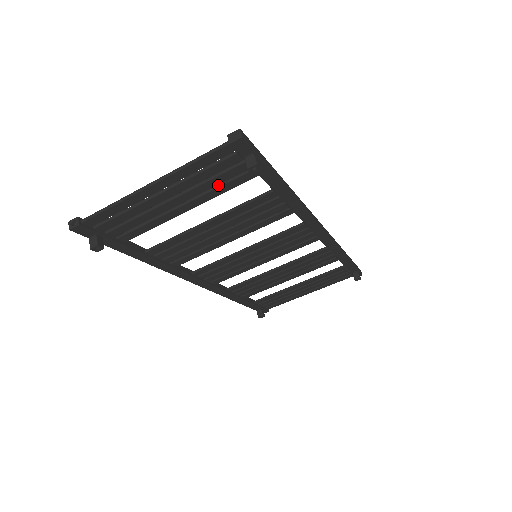
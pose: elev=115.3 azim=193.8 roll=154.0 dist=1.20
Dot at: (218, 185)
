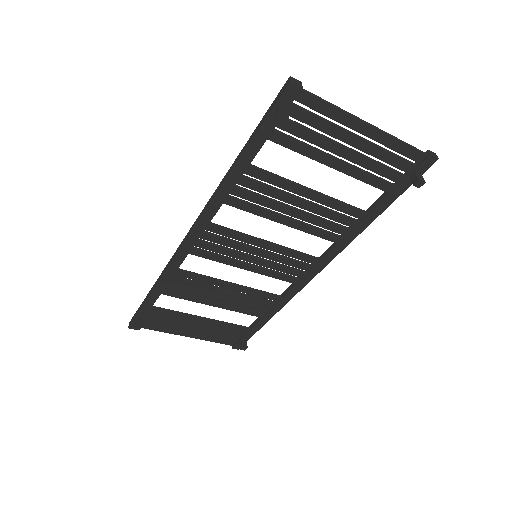
Dot at: occluded
